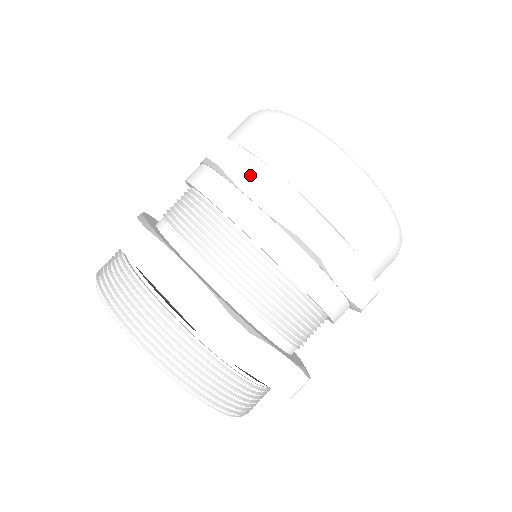
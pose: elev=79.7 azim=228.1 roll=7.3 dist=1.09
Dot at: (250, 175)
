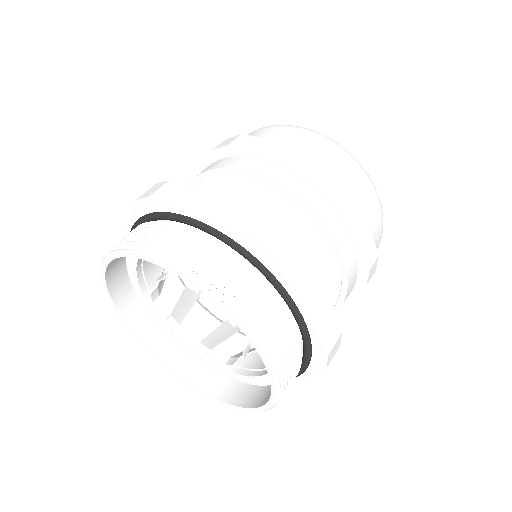
Dot at: (257, 146)
